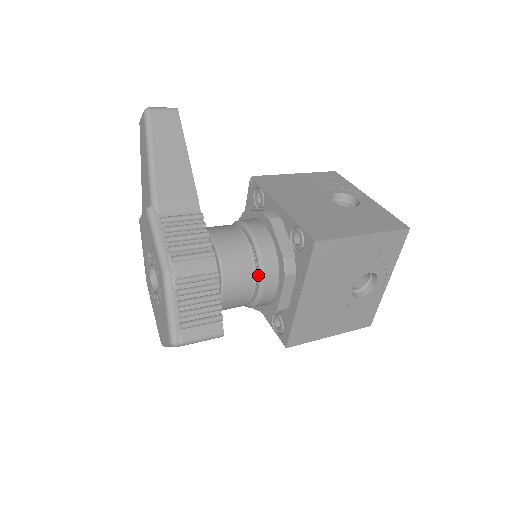
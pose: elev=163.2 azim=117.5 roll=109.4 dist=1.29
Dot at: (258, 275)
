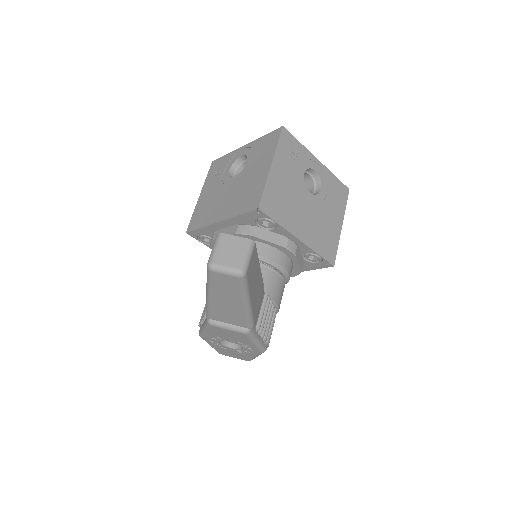
Dot at: occluded
